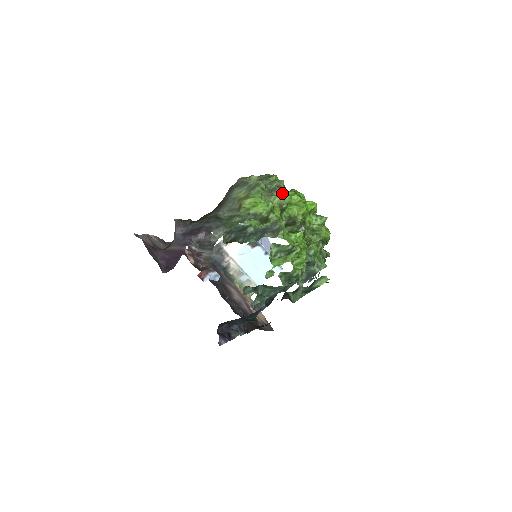
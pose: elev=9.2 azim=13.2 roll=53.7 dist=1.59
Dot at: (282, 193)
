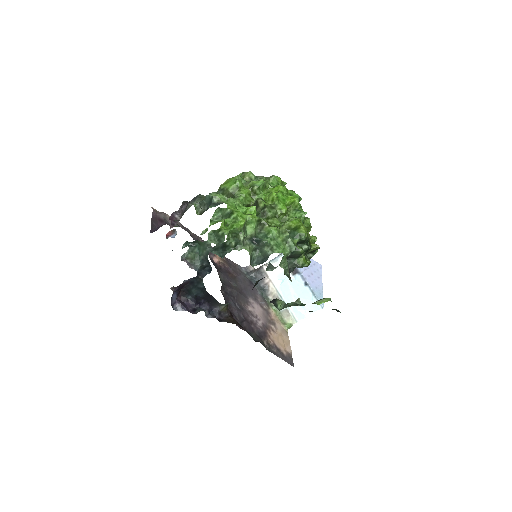
Dot at: (259, 179)
